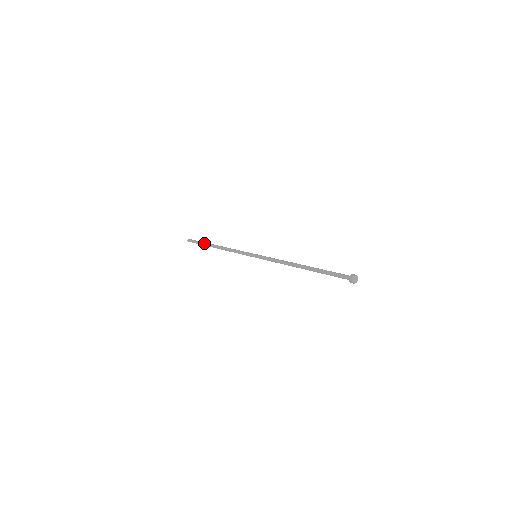
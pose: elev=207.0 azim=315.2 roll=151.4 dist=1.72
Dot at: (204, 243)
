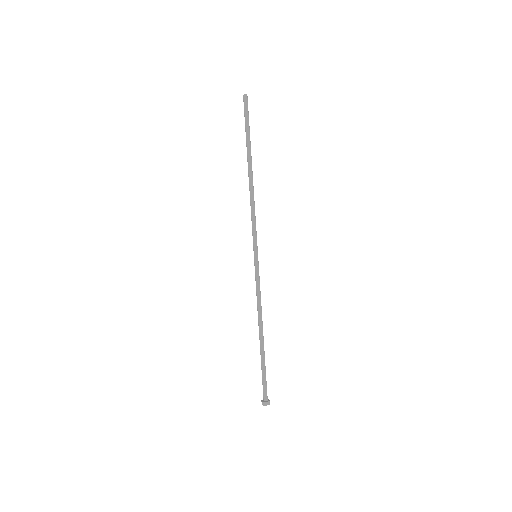
Dot at: (248, 141)
